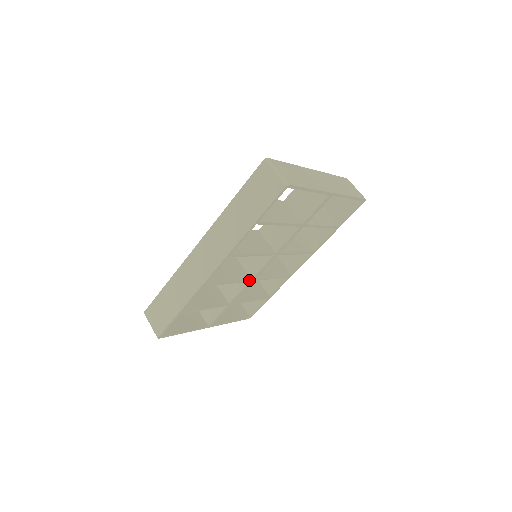
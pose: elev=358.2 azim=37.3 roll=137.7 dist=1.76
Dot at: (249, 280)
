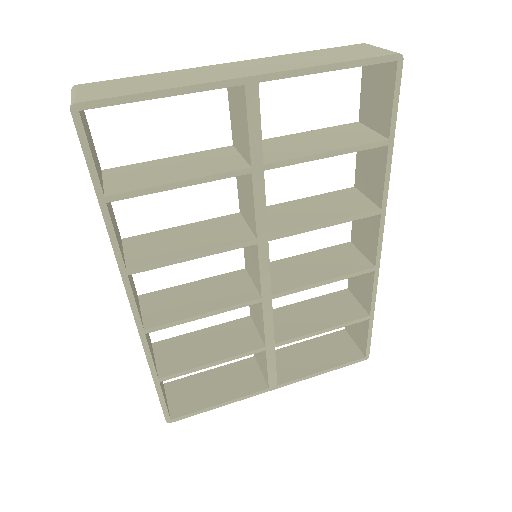
Dot at: (257, 300)
